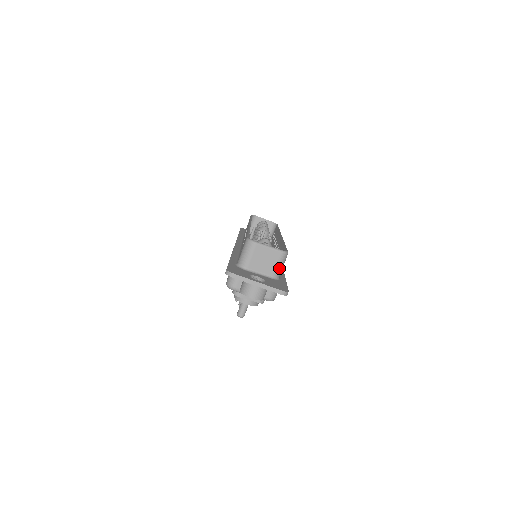
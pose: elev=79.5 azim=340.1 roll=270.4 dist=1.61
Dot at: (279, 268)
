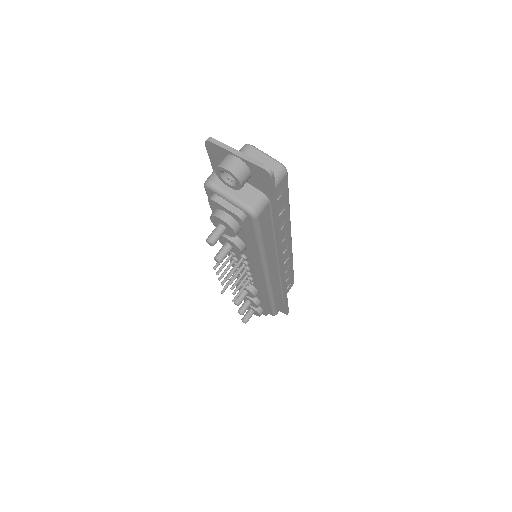
Dot at: occluded
